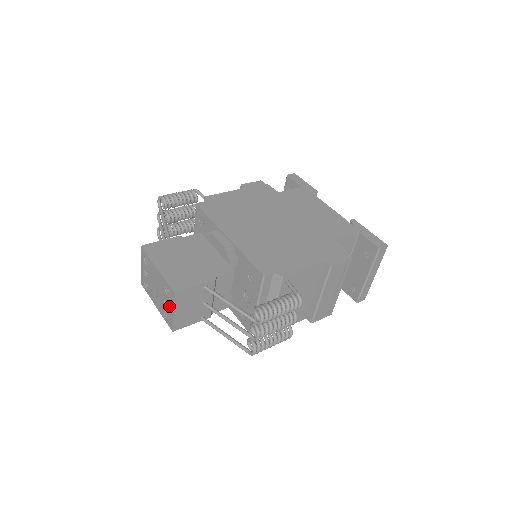
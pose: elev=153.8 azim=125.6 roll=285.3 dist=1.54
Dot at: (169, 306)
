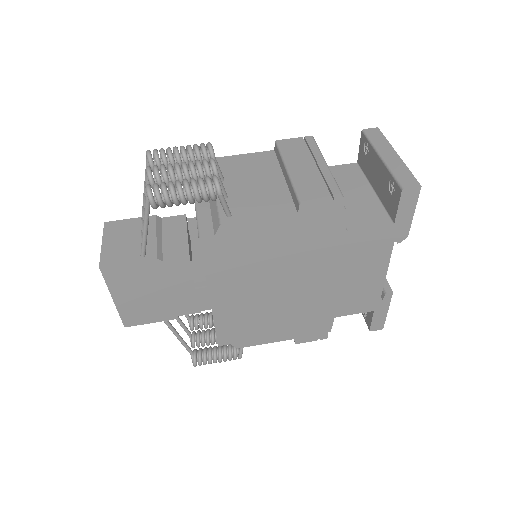
Dot at: occluded
